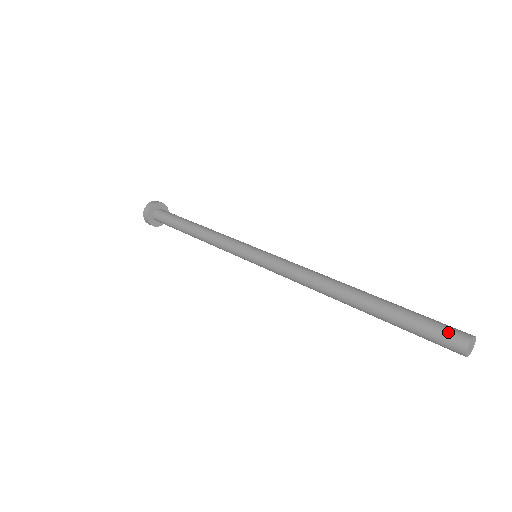
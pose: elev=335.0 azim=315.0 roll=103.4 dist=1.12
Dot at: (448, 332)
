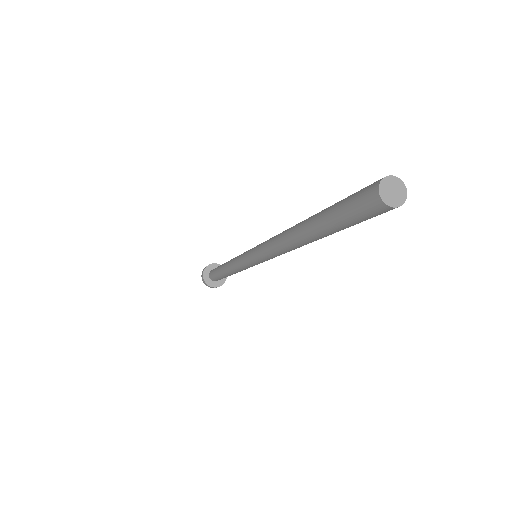
Dot at: occluded
